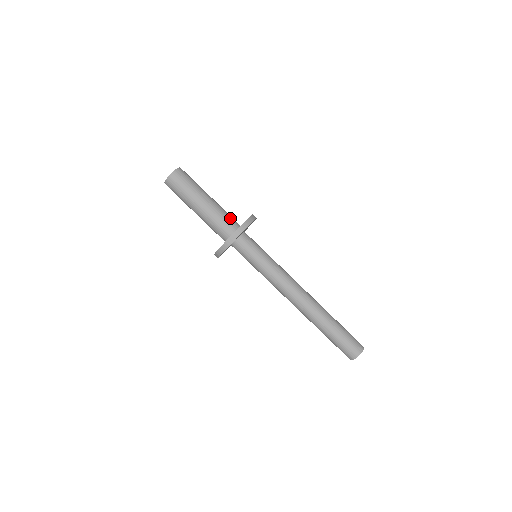
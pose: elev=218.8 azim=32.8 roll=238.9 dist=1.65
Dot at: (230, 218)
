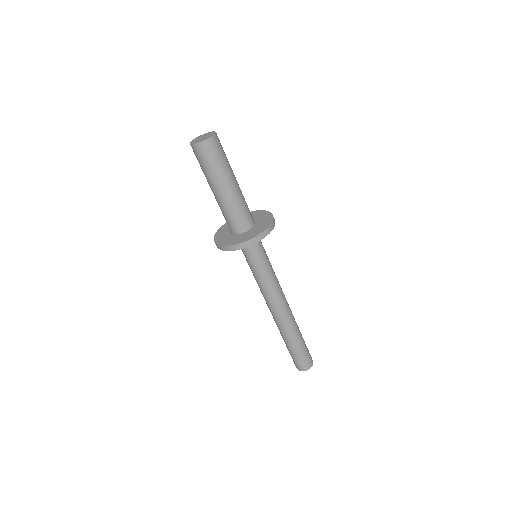
Dot at: (249, 212)
